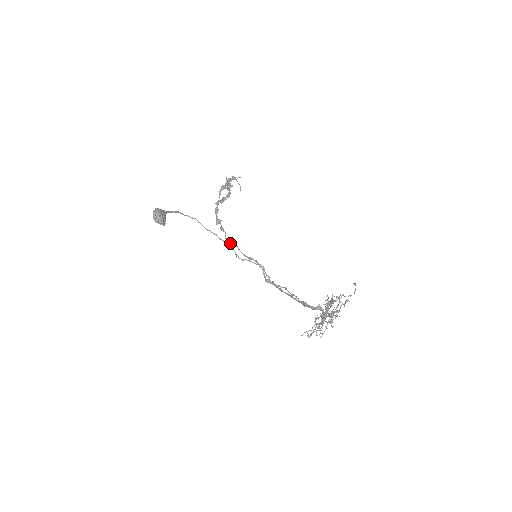
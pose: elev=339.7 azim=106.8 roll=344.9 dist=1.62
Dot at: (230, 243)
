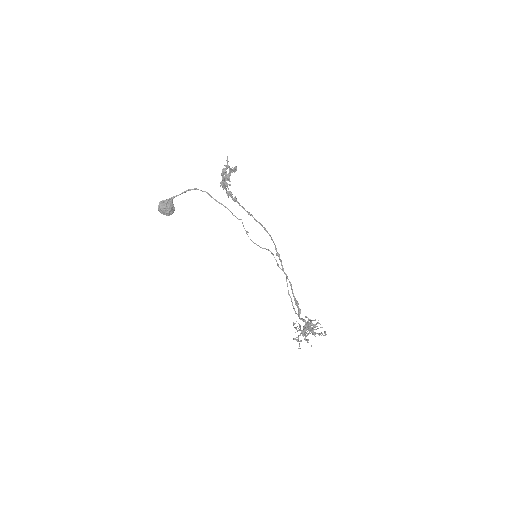
Dot at: occluded
